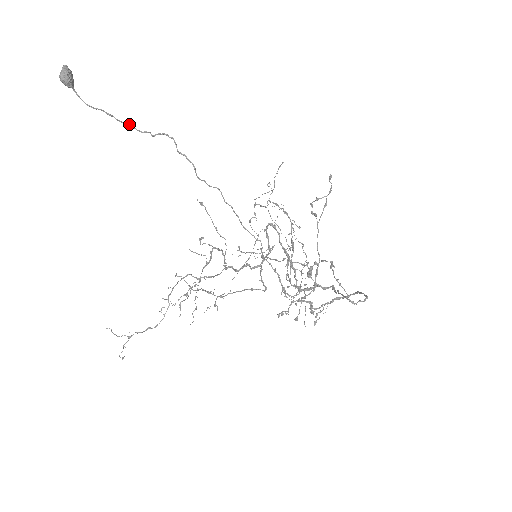
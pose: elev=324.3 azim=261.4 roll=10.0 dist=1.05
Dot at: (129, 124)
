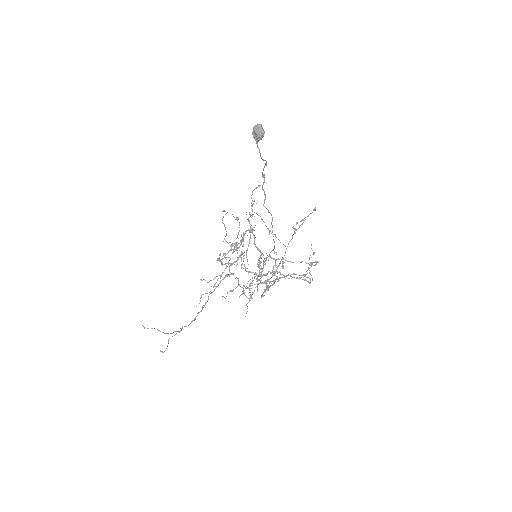
Dot at: occluded
